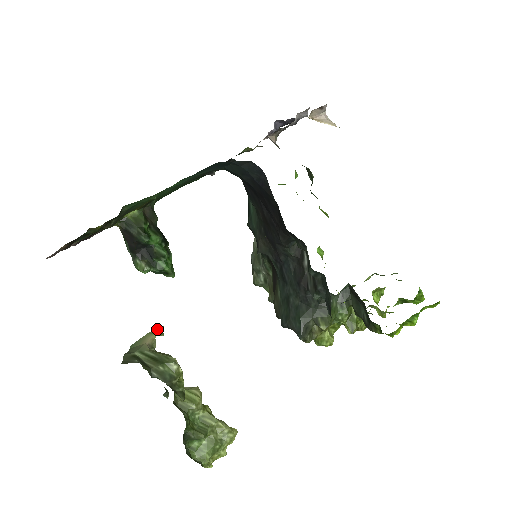
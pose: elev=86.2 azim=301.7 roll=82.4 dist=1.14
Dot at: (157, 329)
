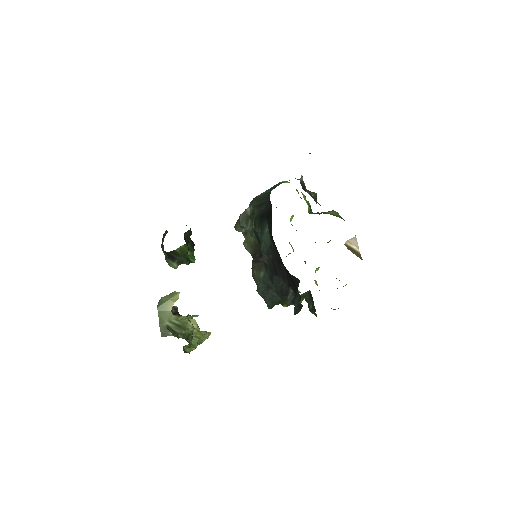
Dot at: (176, 296)
